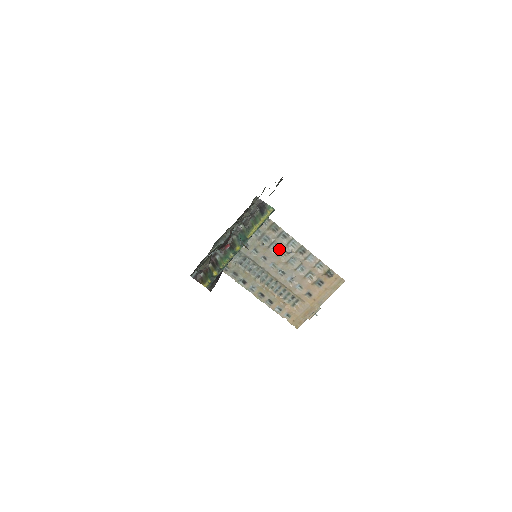
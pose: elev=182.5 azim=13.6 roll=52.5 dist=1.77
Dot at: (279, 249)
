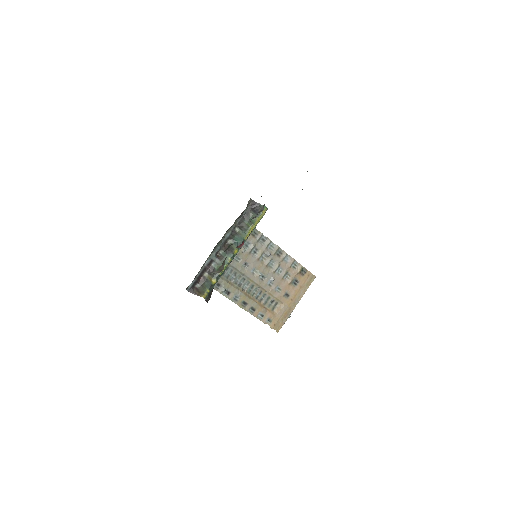
Dot at: (259, 253)
